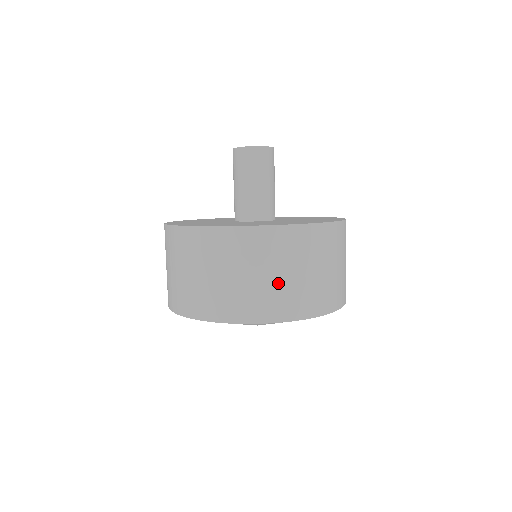
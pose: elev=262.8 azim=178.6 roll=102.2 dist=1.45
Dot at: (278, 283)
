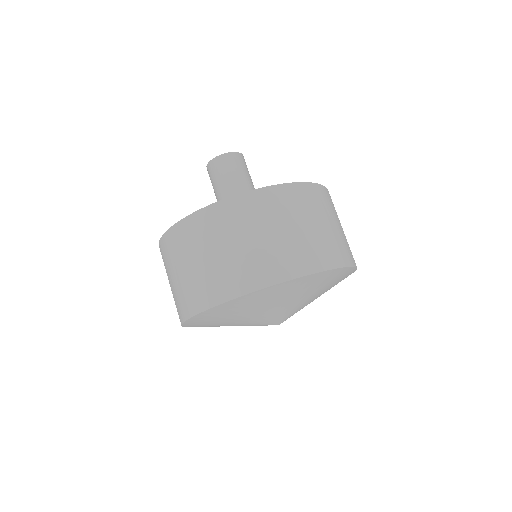
Dot at: (204, 268)
